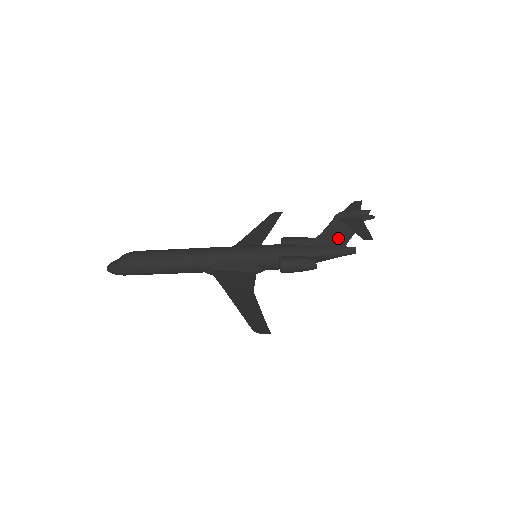
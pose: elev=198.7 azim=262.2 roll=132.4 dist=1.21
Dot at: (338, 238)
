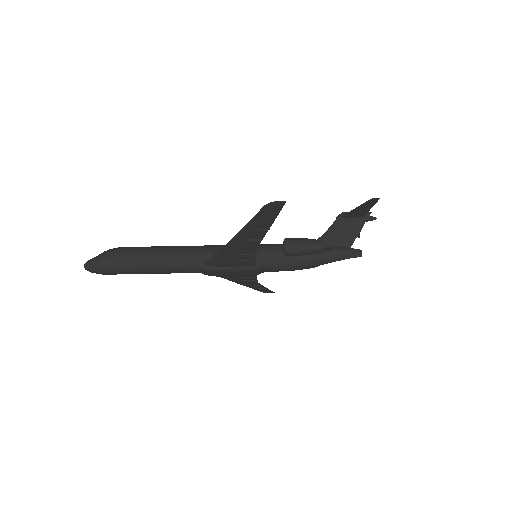
Dot at: (342, 238)
